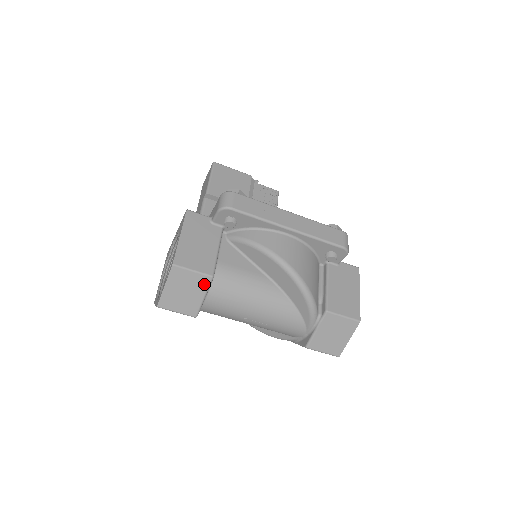
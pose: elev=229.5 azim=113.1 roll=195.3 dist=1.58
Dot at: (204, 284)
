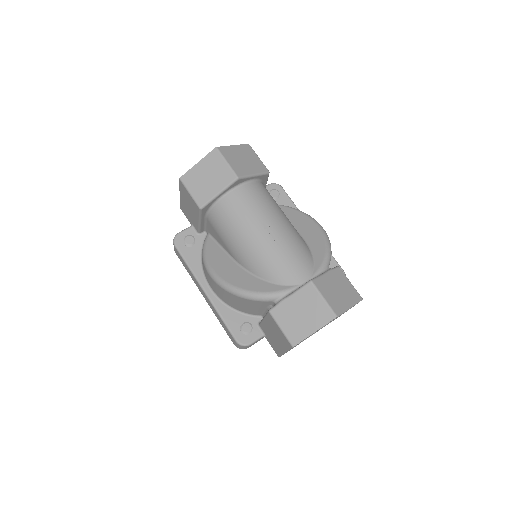
Dot at: (261, 169)
